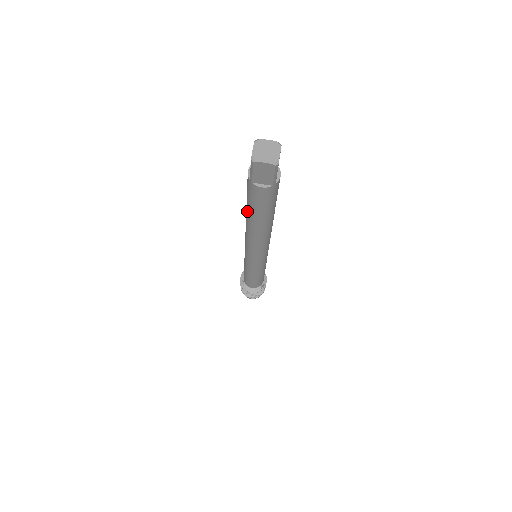
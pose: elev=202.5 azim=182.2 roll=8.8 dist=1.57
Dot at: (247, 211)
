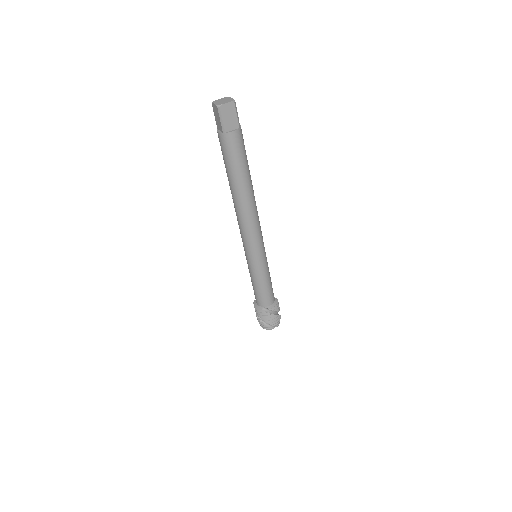
Dot at: occluded
